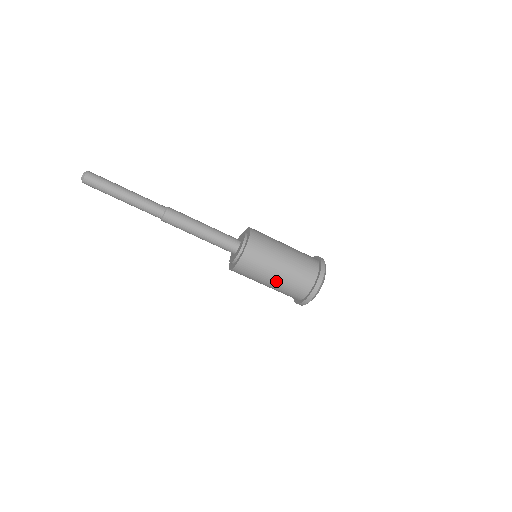
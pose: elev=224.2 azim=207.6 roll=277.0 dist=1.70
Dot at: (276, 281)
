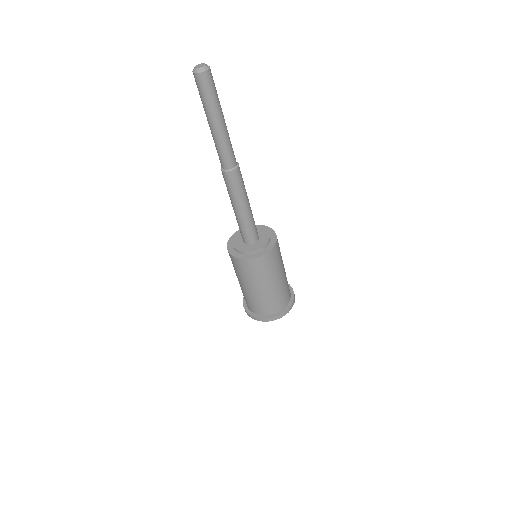
Dot at: (256, 292)
